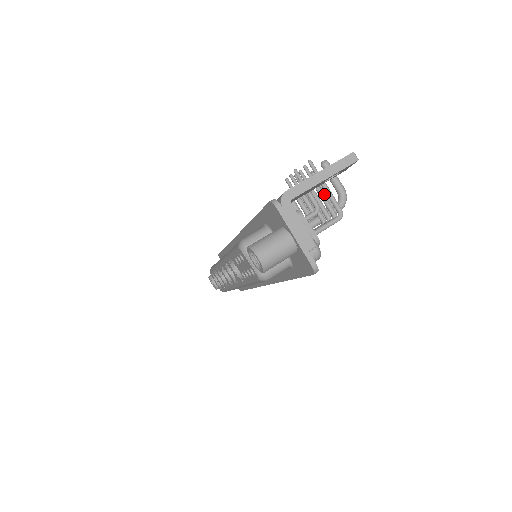
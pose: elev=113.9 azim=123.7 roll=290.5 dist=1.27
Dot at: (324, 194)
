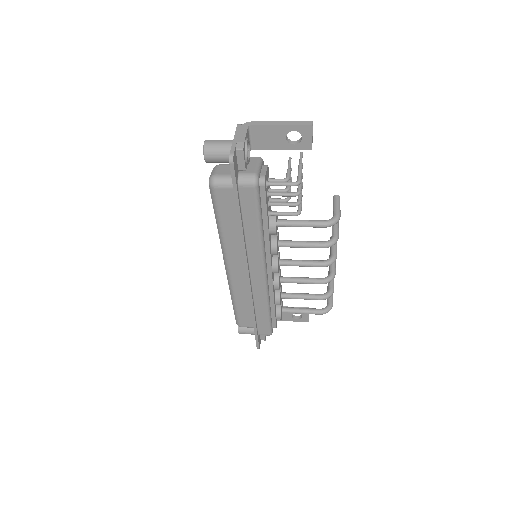
Dot at: occluded
